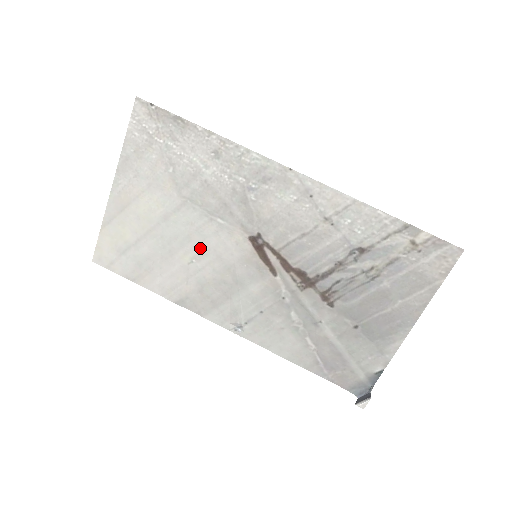
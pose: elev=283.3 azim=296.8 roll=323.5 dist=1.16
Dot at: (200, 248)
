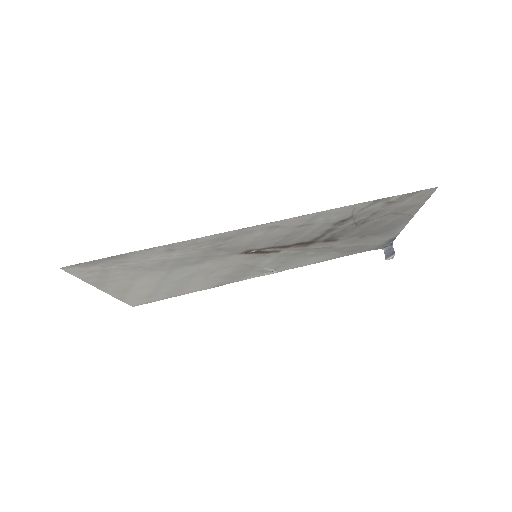
Dot at: (207, 272)
